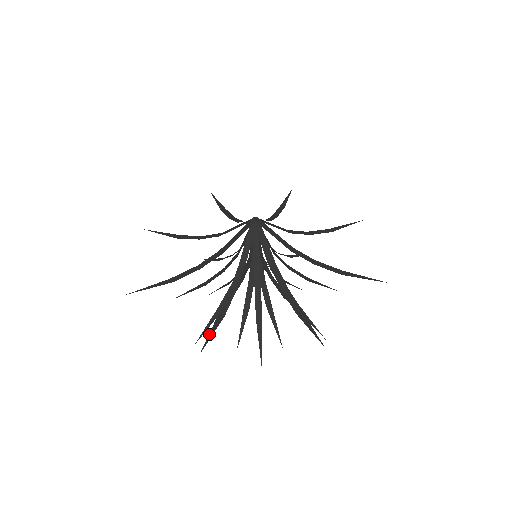
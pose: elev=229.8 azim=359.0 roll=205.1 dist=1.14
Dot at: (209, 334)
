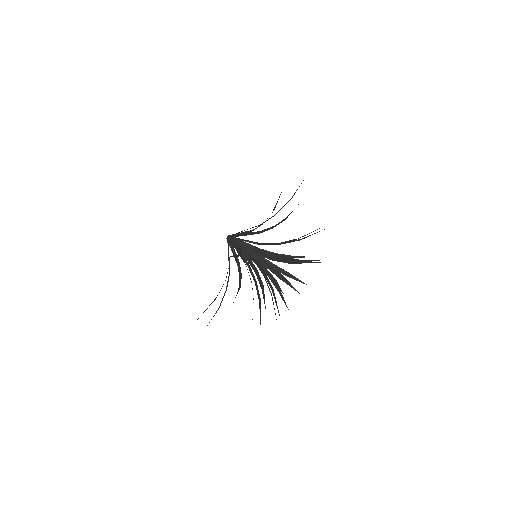
Dot at: occluded
